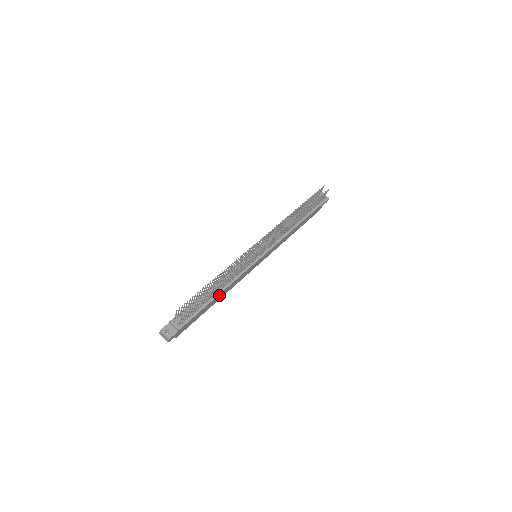
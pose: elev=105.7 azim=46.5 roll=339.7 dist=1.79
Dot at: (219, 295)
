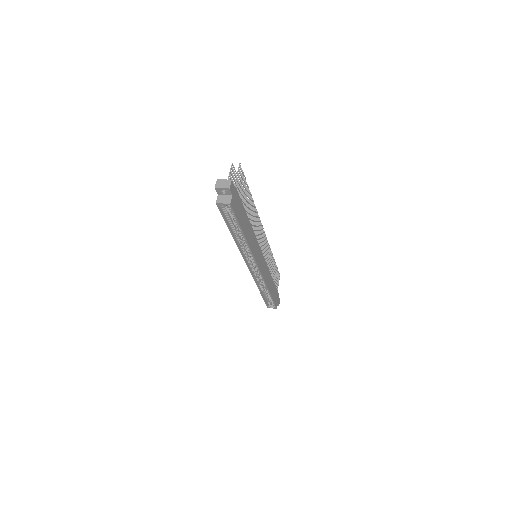
Dot at: (249, 225)
